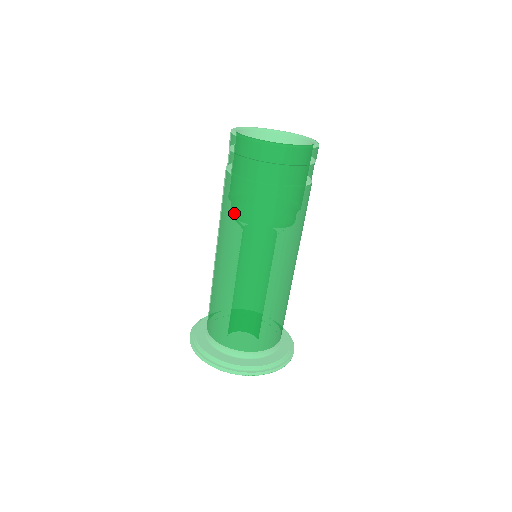
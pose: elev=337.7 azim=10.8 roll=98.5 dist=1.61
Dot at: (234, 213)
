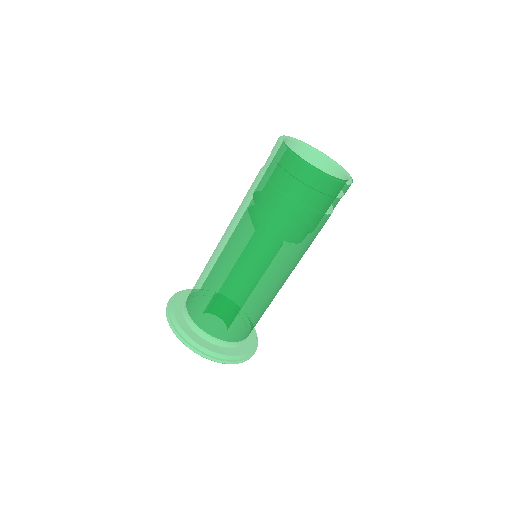
Dot at: (245, 202)
